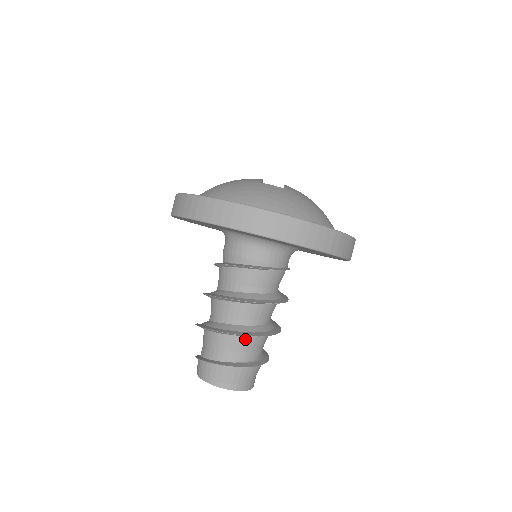
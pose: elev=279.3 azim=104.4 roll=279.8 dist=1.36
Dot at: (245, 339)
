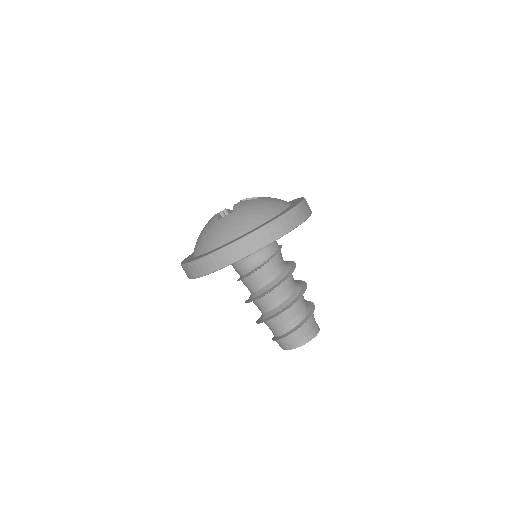
Dot at: (287, 312)
